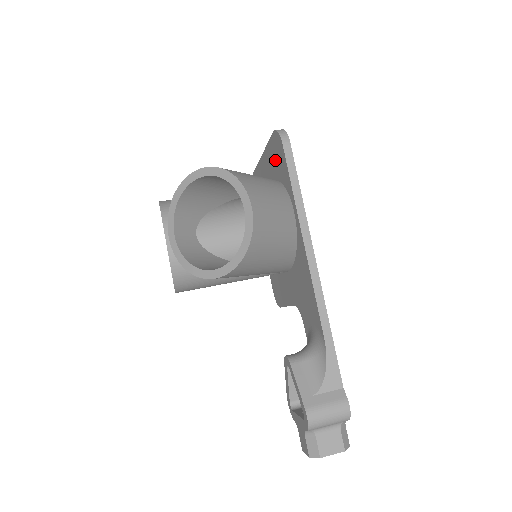
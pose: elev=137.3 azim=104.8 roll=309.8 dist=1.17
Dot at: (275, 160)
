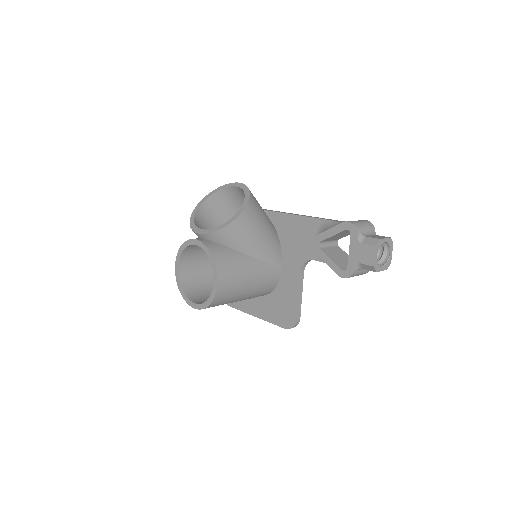
Dot at: occluded
